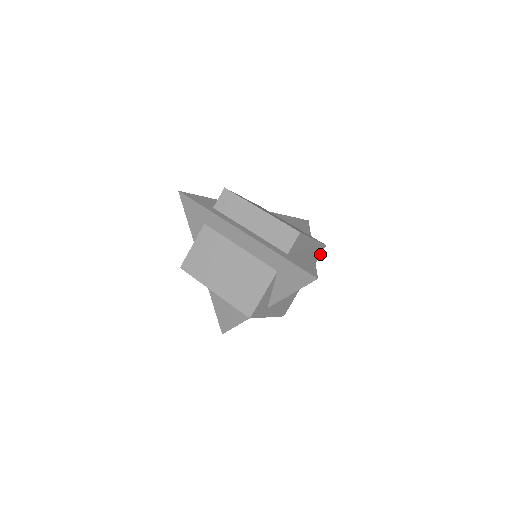
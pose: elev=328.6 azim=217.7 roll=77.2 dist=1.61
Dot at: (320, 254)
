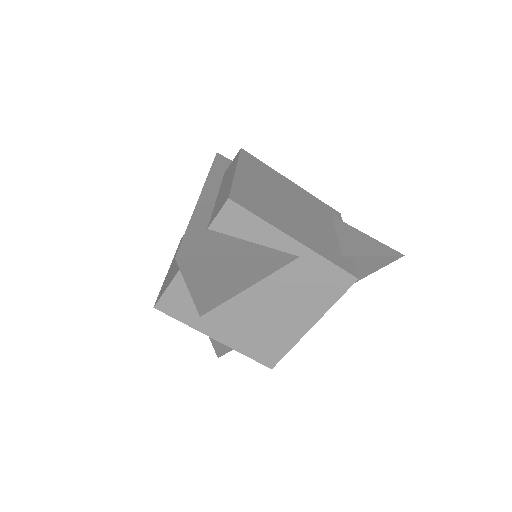
Dot at: (344, 290)
